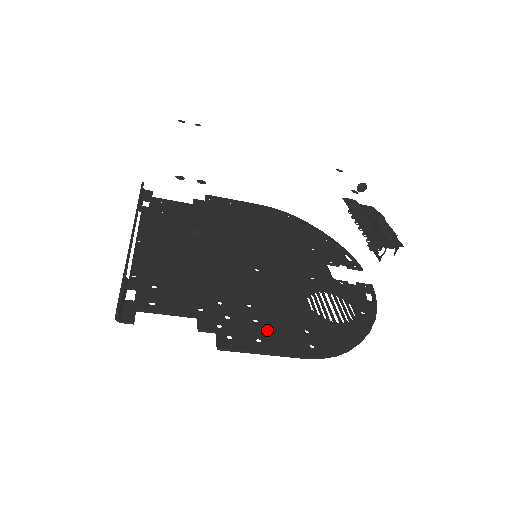
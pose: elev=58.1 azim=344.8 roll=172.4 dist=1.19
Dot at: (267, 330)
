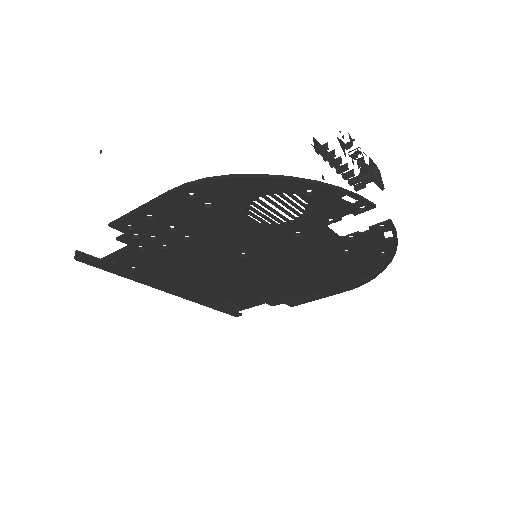
Dot at: (170, 217)
